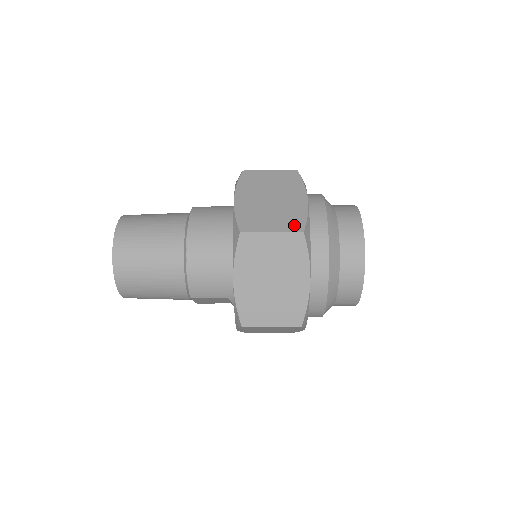
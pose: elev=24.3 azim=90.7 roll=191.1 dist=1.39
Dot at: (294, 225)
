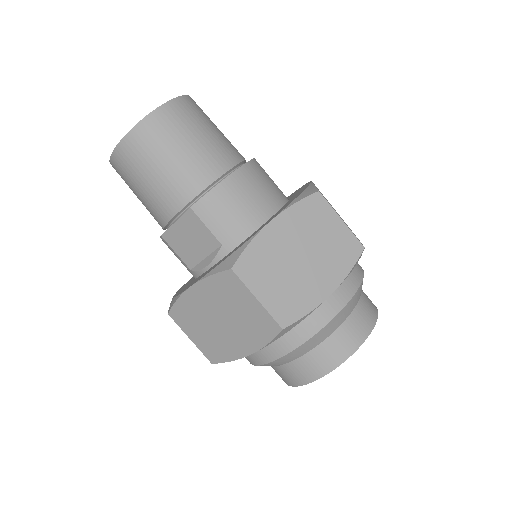
Dot at: (357, 238)
